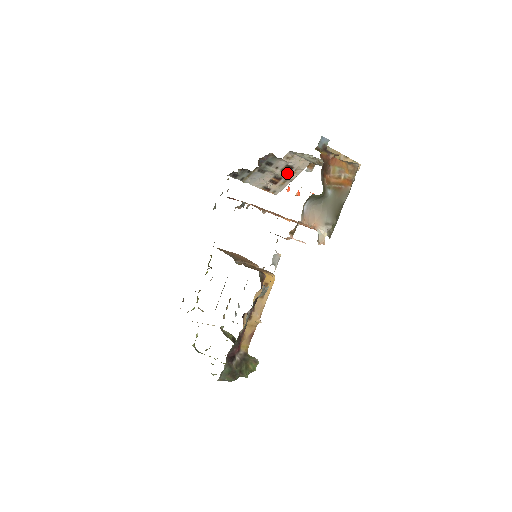
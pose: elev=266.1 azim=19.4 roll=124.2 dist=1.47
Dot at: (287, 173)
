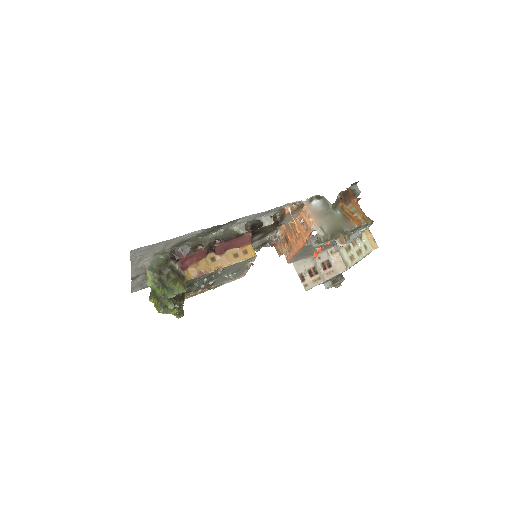
Dot at: (324, 270)
